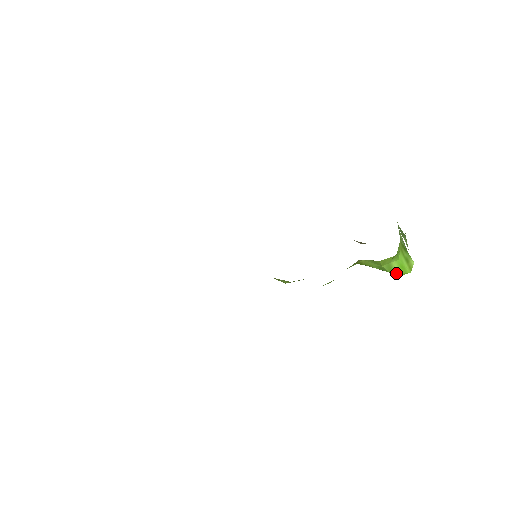
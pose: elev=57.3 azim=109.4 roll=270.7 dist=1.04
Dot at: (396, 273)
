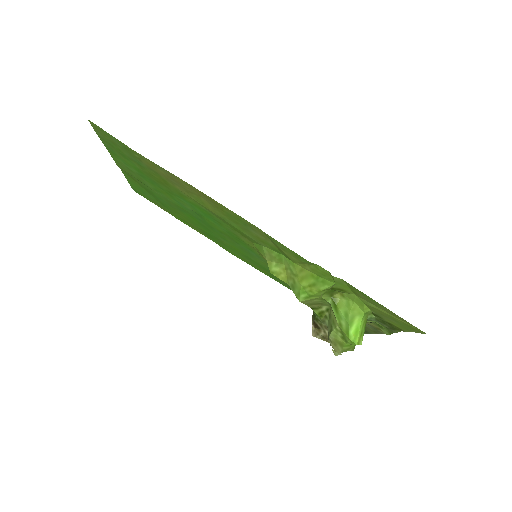
Dot at: (350, 332)
